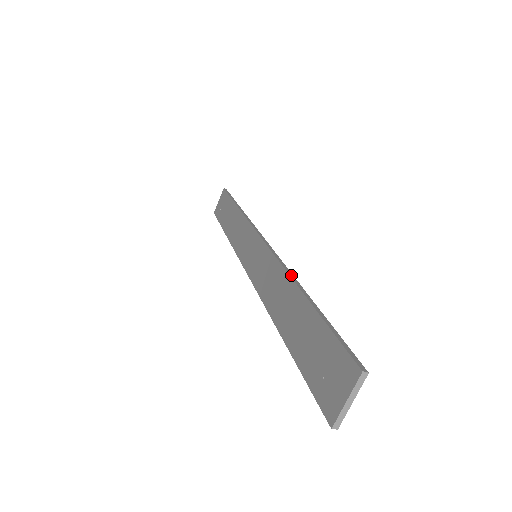
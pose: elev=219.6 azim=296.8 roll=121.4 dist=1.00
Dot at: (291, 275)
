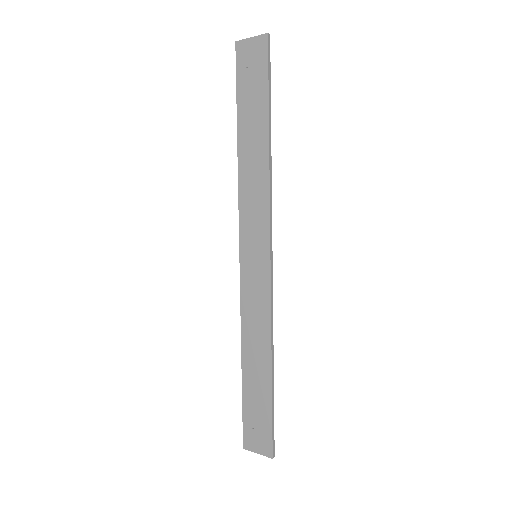
Dot at: (272, 342)
